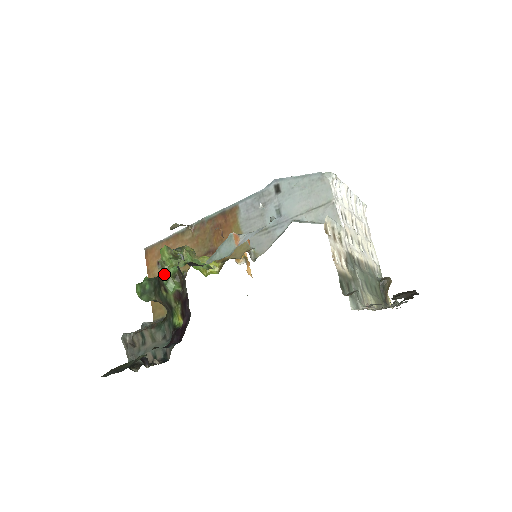
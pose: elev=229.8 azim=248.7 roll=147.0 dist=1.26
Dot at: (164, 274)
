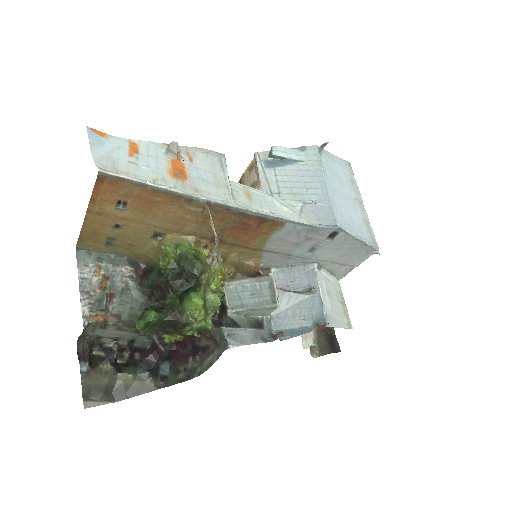
Dot at: (188, 328)
